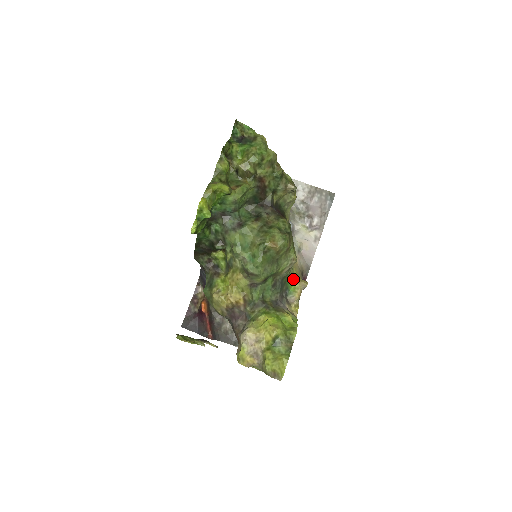
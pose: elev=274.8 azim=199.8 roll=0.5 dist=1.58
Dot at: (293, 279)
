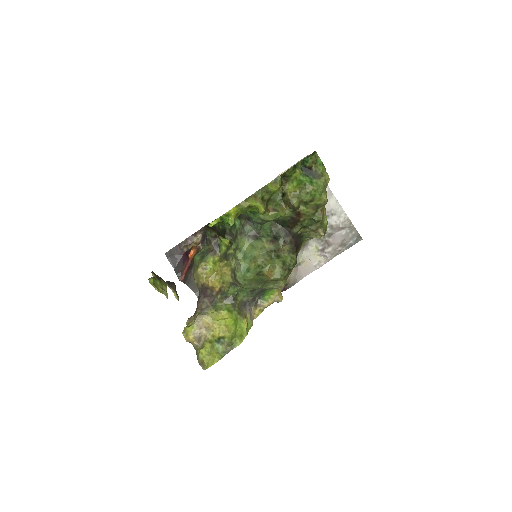
Dot at: (273, 290)
